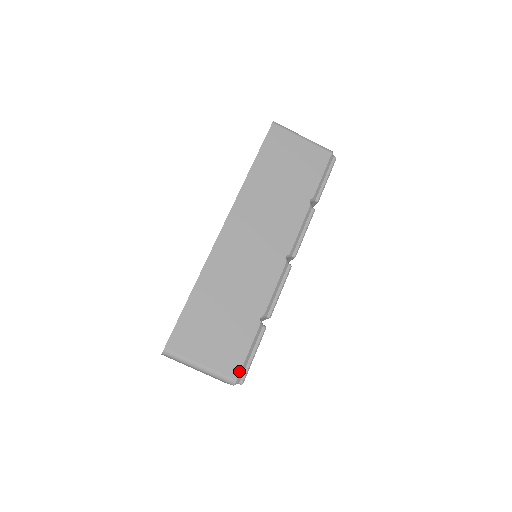
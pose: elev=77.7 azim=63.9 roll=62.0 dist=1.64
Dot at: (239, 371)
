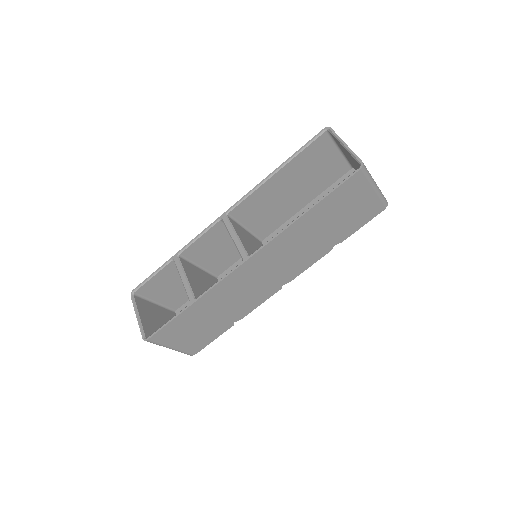
Dot at: occluded
